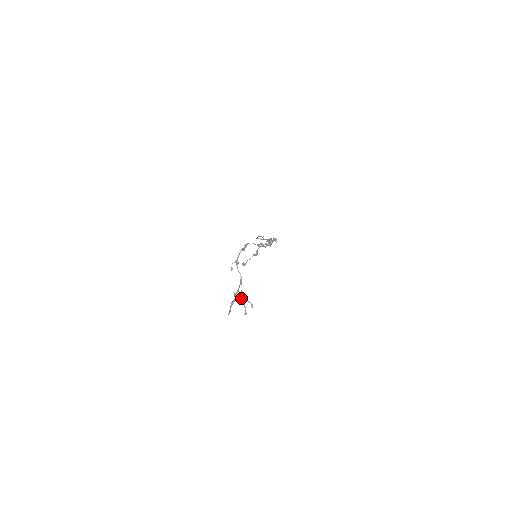
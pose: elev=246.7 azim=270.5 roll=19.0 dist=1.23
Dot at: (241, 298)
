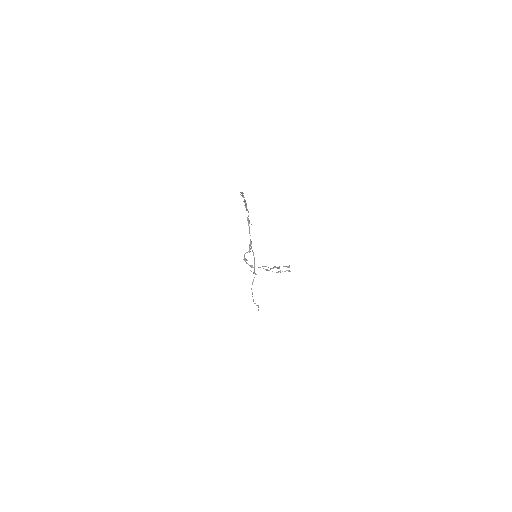
Dot at: (277, 268)
